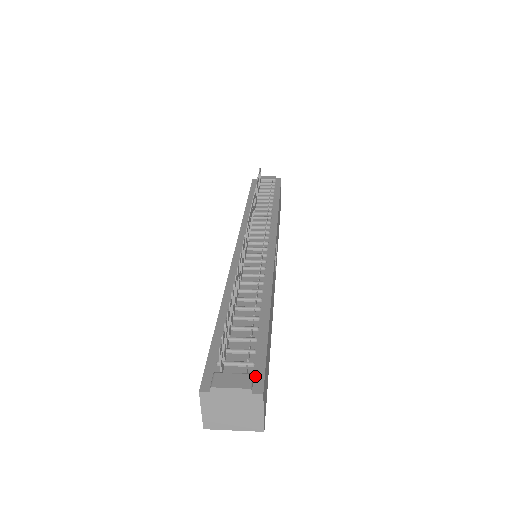
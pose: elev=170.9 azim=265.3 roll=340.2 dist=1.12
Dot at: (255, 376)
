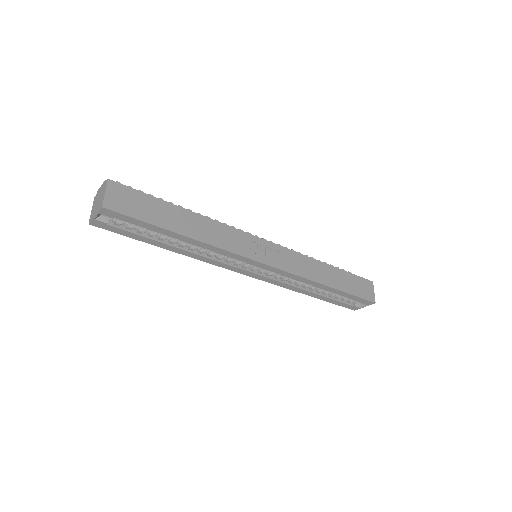
Dot at: (120, 187)
